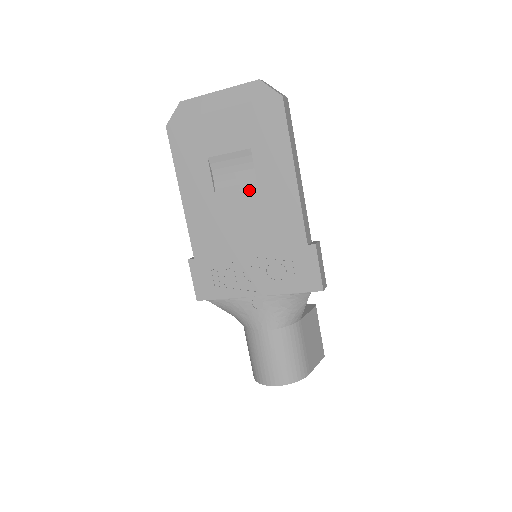
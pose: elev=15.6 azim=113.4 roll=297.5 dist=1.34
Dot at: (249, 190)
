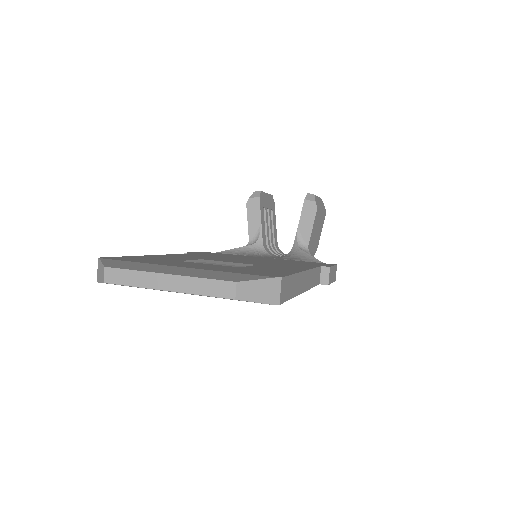
Dot at: occluded
